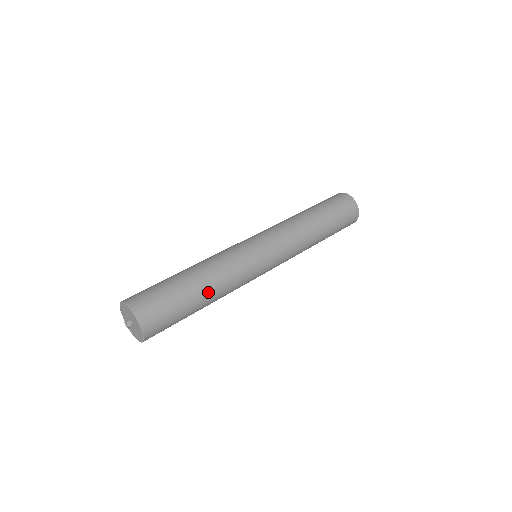
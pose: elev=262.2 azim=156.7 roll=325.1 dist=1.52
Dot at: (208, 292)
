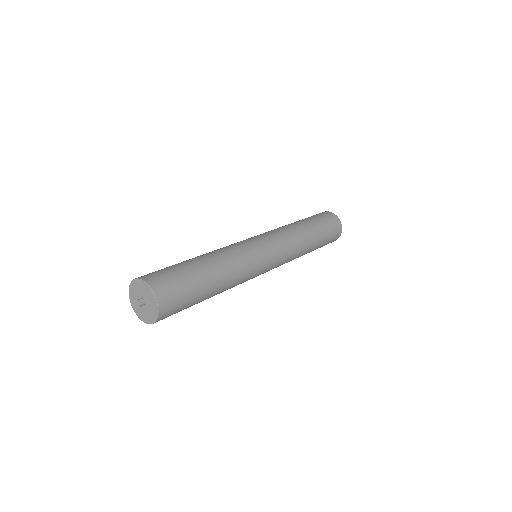
Dot at: (217, 273)
